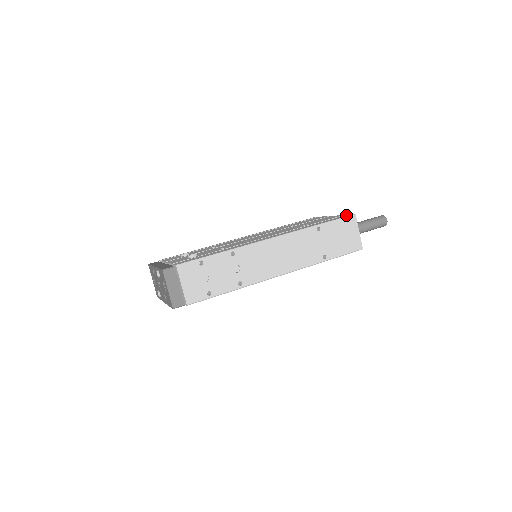
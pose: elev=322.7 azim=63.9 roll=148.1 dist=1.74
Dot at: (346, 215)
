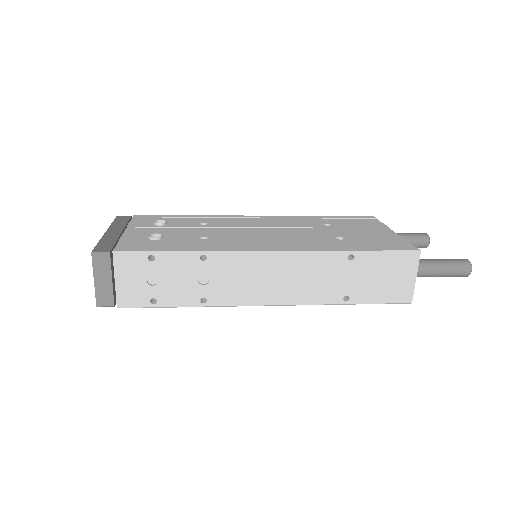
Dot at: (408, 244)
